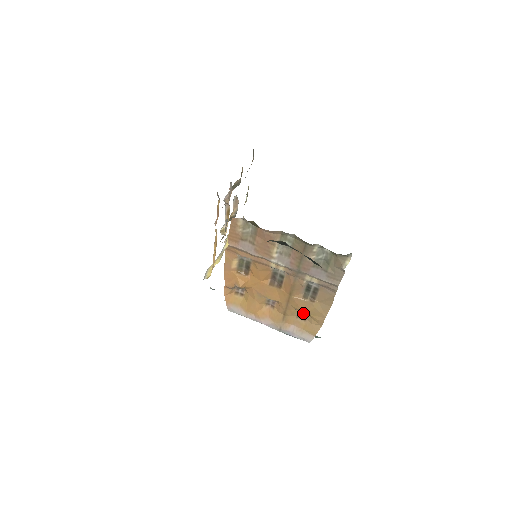
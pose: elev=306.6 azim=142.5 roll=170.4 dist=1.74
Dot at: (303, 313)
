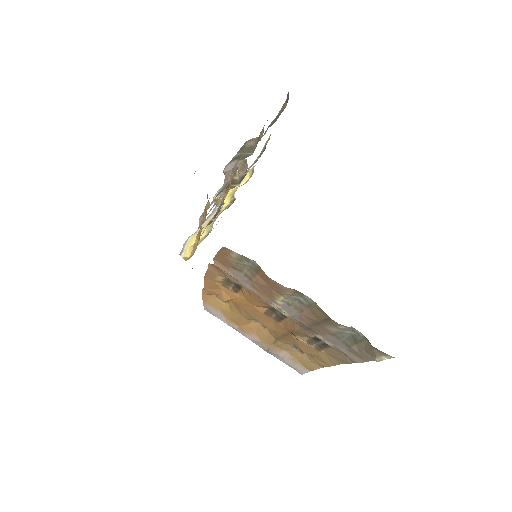
Dot at: occluded
